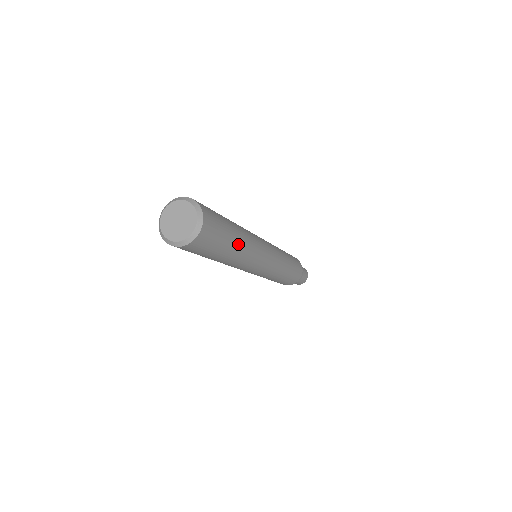
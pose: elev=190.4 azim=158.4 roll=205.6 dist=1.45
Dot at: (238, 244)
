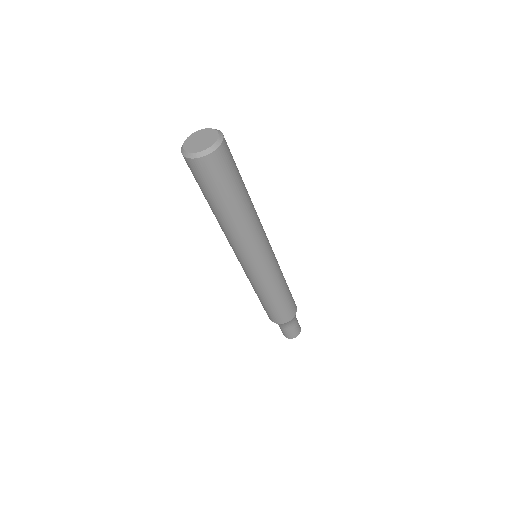
Dot at: (247, 194)
